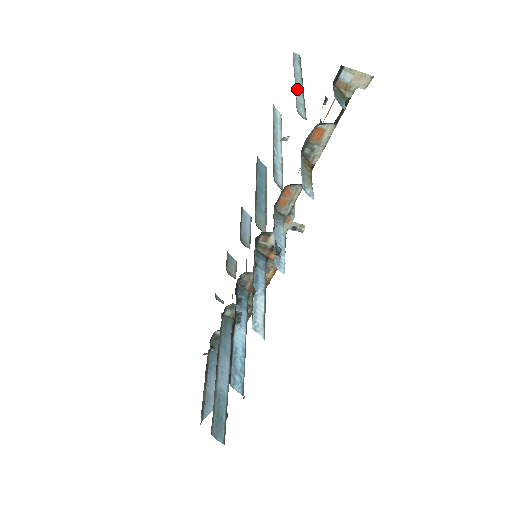
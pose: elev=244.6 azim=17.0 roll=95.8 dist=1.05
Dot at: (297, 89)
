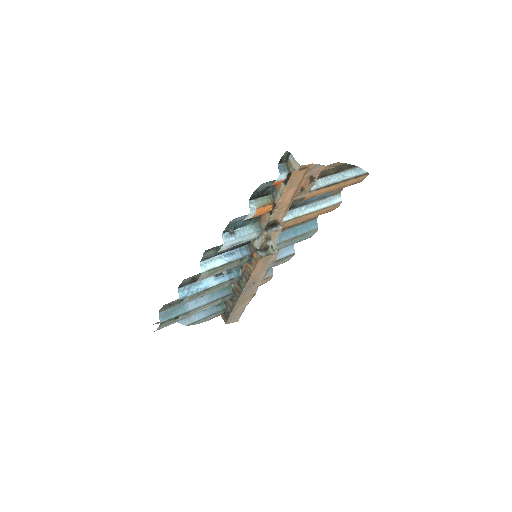
Dot at: (328, 179)
